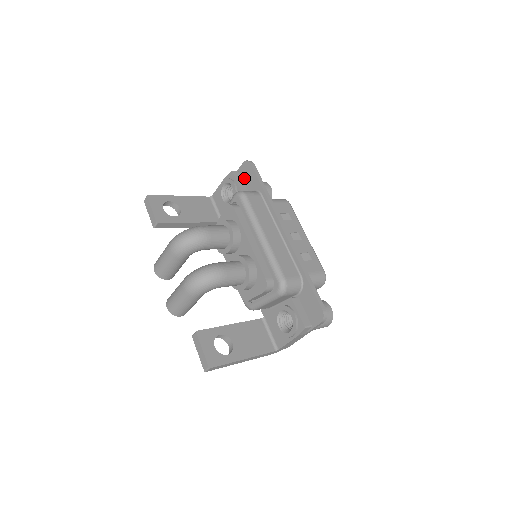
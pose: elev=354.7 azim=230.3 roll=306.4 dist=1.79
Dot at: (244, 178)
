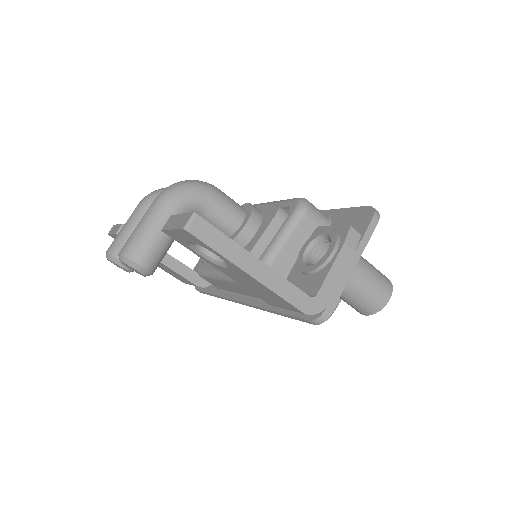
Dot at: occluded
